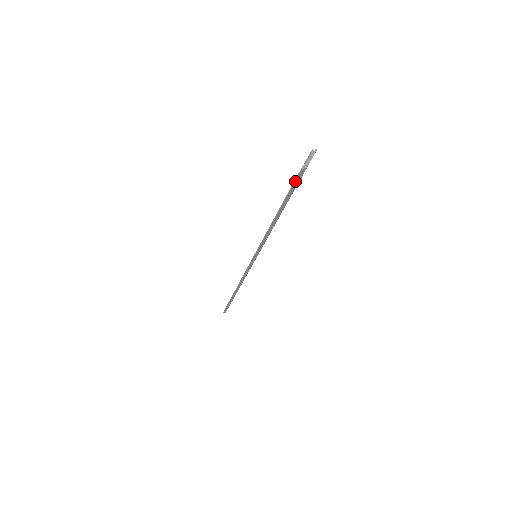
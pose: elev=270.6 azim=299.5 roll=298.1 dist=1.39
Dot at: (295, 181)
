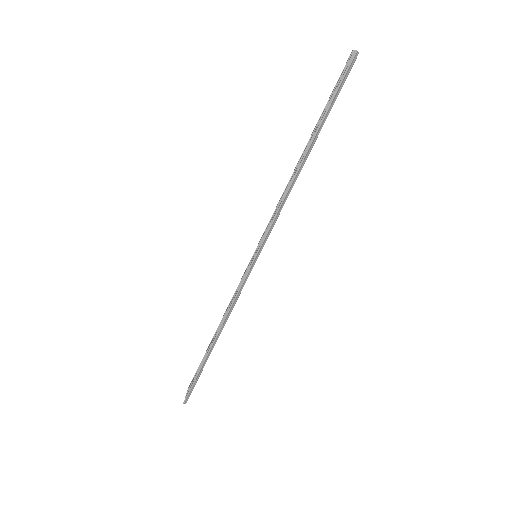
Dot at: (344, 74)
